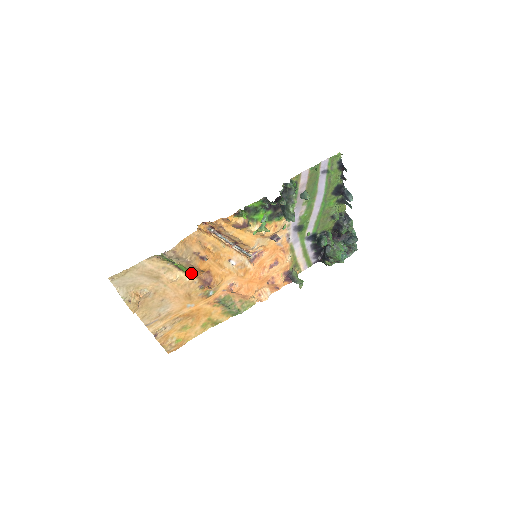
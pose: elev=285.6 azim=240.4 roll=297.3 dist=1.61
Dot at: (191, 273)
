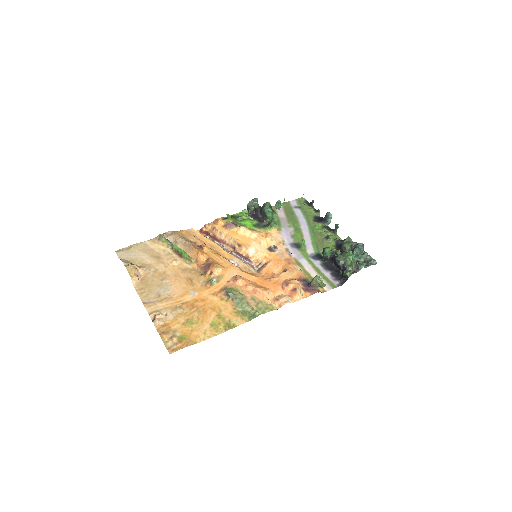
Dot at: (191, 263)
